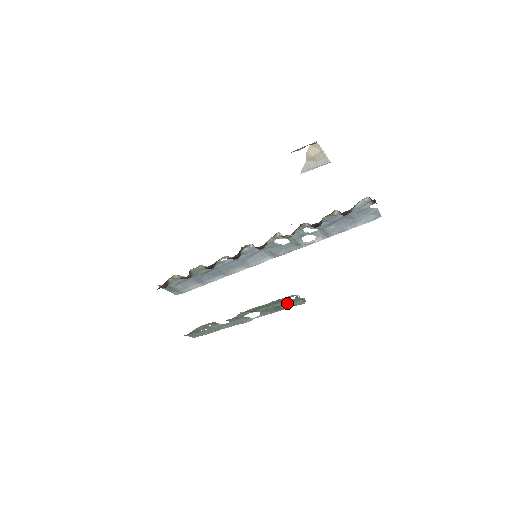
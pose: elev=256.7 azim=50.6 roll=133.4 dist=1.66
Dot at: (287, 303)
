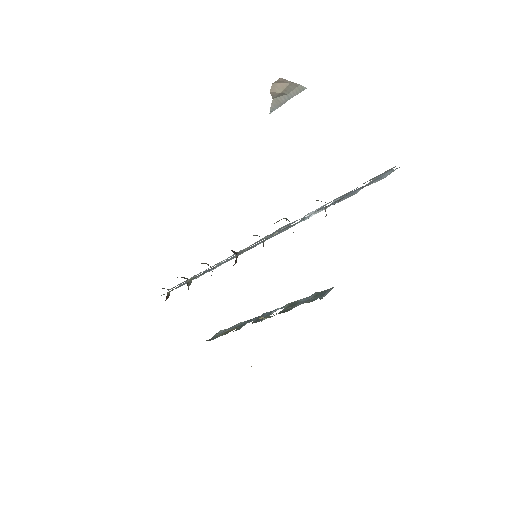
Dot at: occluded
